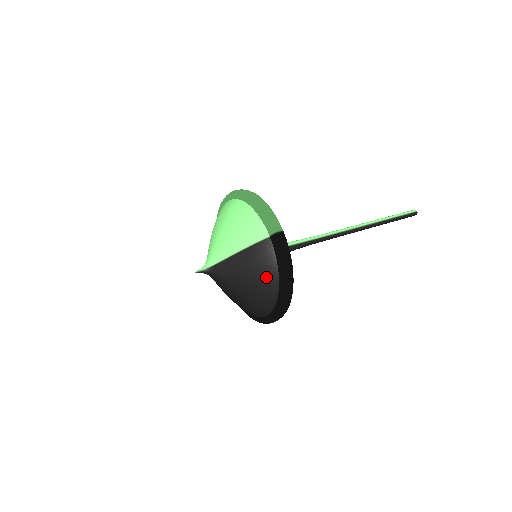
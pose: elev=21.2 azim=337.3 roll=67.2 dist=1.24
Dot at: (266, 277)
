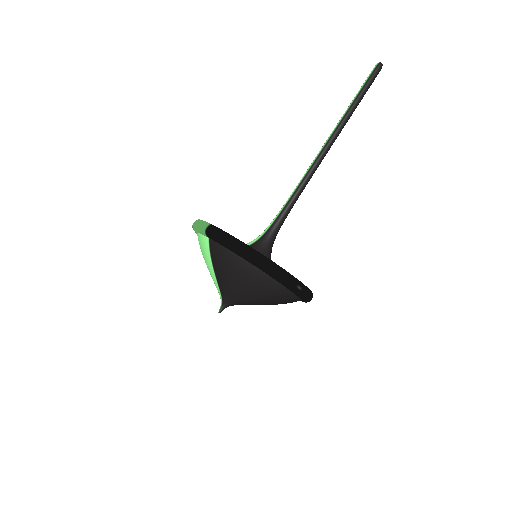
Dot at: (236, 266)
